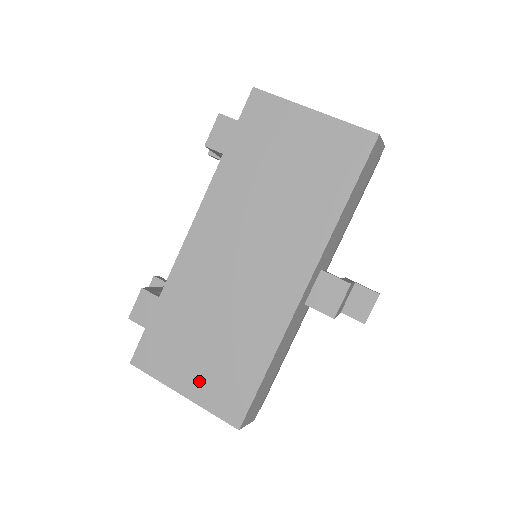
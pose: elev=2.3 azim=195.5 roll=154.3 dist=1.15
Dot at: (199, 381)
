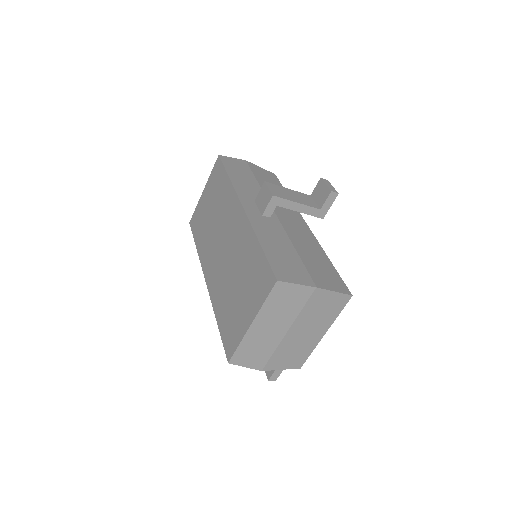
Dot at: (249, 305)
